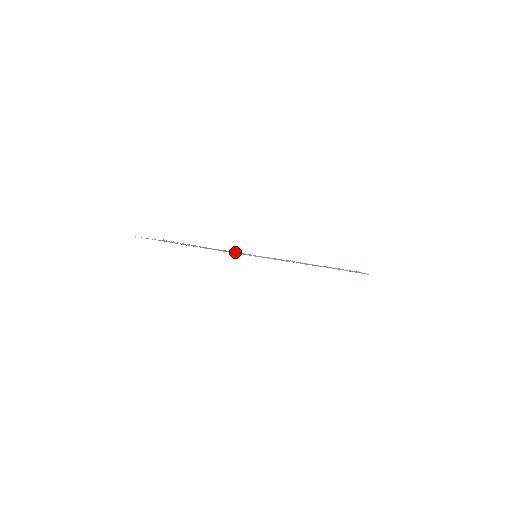
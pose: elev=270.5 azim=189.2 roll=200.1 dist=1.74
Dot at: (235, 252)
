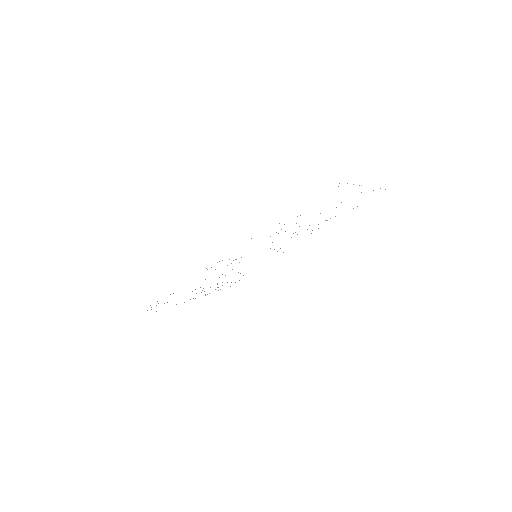
Dot at: occluded
